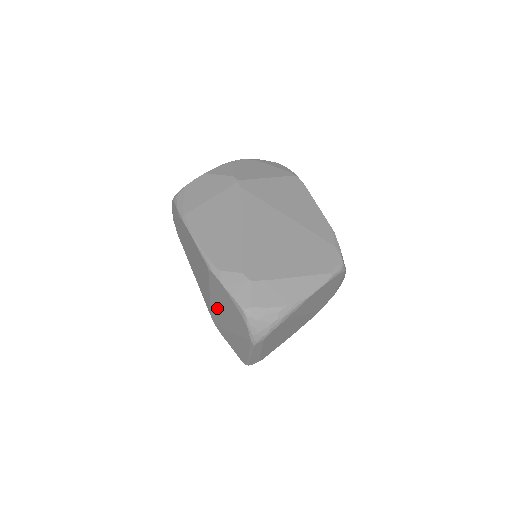
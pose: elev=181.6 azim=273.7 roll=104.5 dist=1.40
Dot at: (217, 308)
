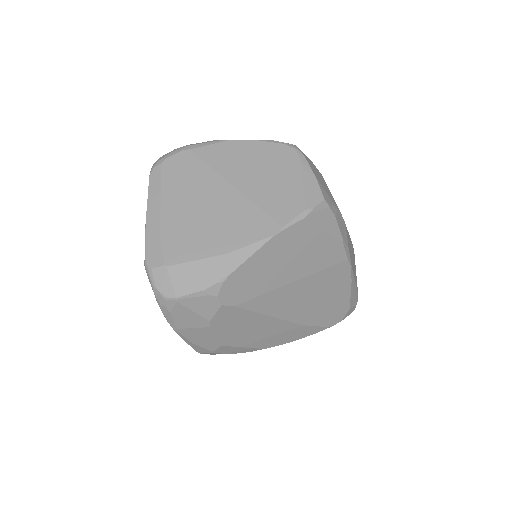
Dot at: occluded
